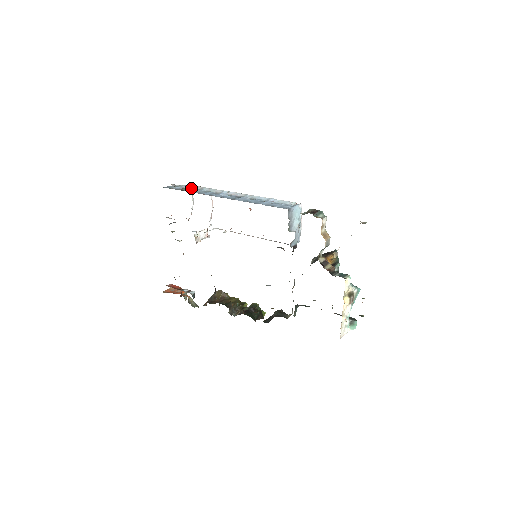
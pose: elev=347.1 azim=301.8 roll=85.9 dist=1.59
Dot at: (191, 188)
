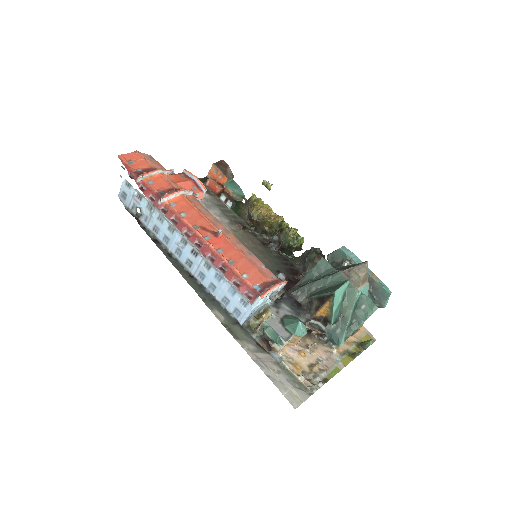
Dot at: (143, 201)
